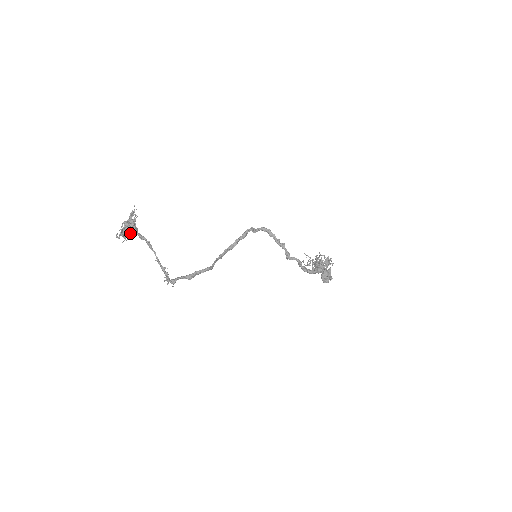
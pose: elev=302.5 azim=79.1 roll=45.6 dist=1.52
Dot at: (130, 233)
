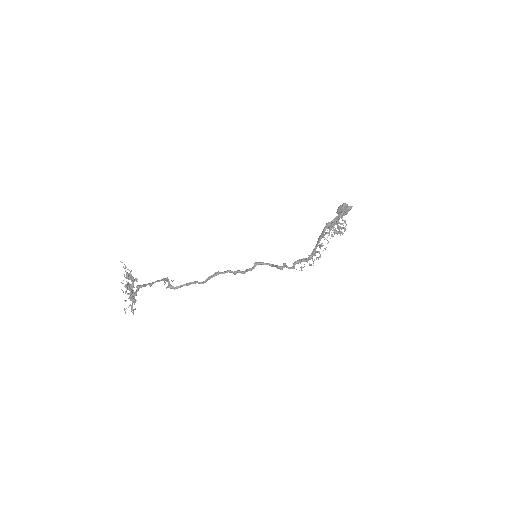
Dot at: occluded
